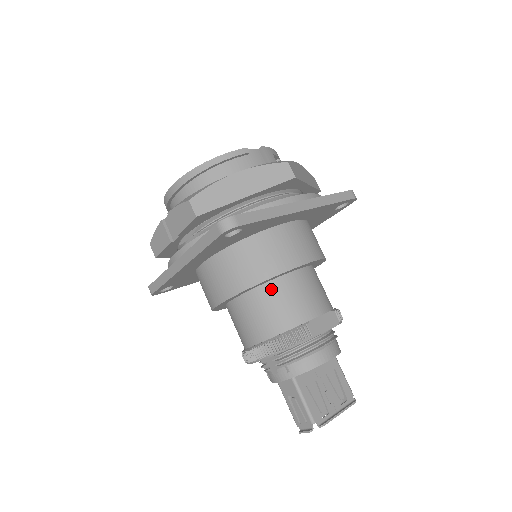
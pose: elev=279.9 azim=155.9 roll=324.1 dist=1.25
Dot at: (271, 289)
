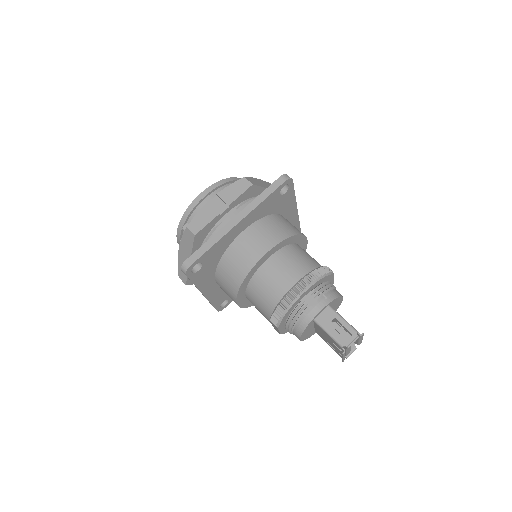
Dot at: (296, 247)
